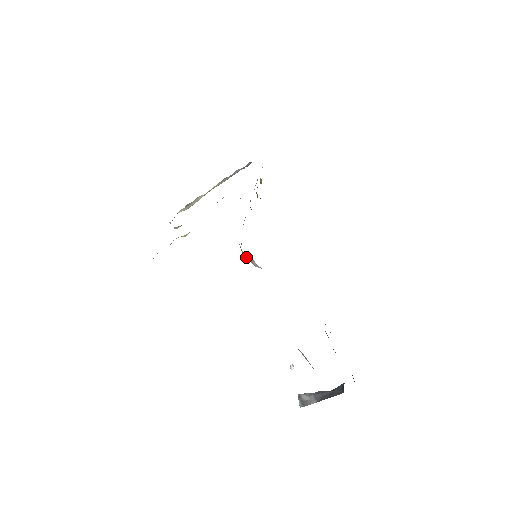
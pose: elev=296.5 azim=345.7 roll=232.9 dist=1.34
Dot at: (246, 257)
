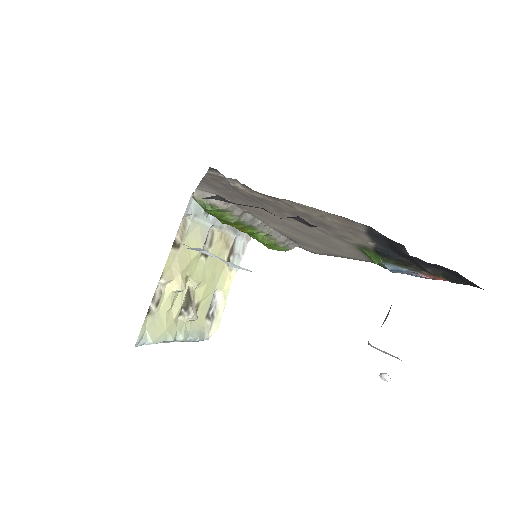
Dot at: (205, 206)
